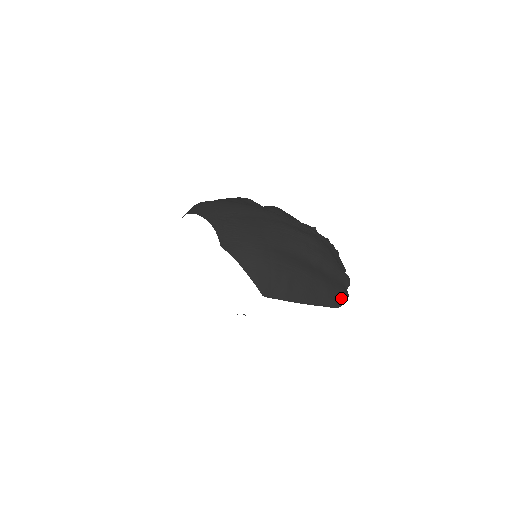
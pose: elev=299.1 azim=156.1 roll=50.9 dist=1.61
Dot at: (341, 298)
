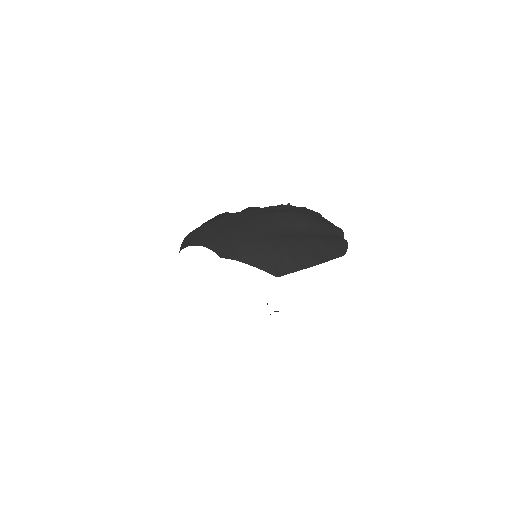
Dot at: (342, 246)
